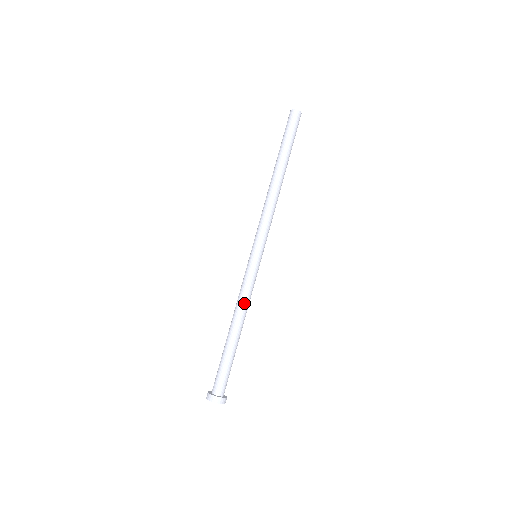
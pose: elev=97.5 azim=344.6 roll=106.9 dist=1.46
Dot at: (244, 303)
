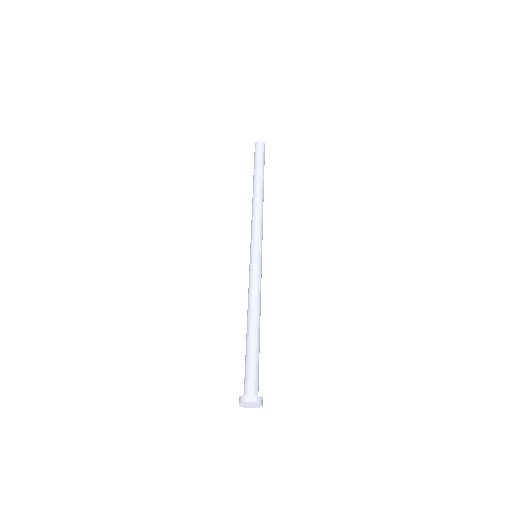
Dot at: (256, 297)
